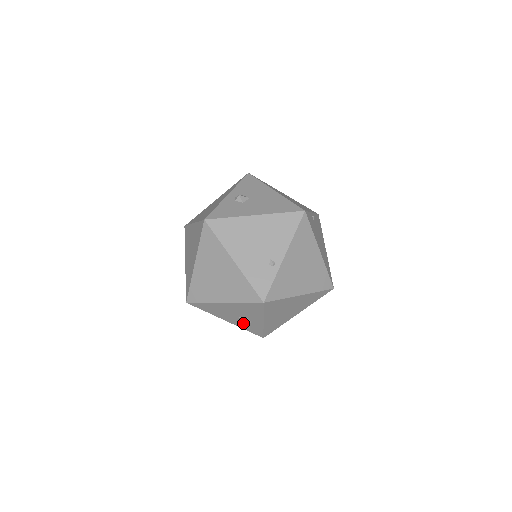
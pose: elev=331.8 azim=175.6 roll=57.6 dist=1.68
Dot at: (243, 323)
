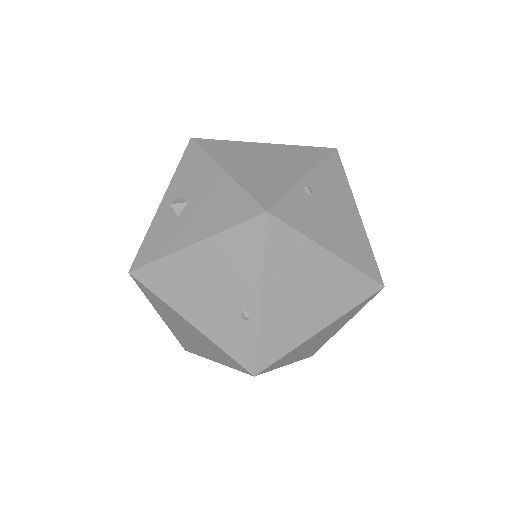
Dot at: occluded
